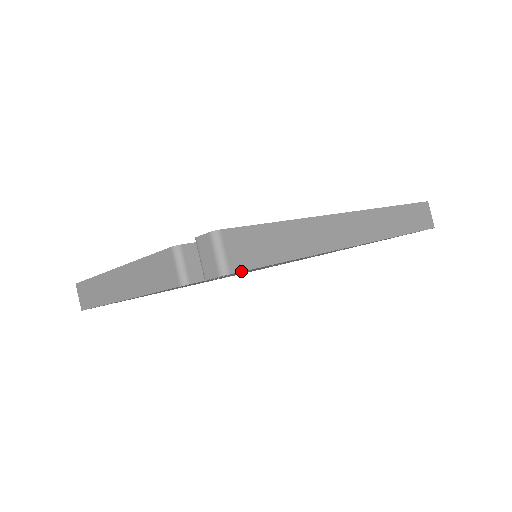
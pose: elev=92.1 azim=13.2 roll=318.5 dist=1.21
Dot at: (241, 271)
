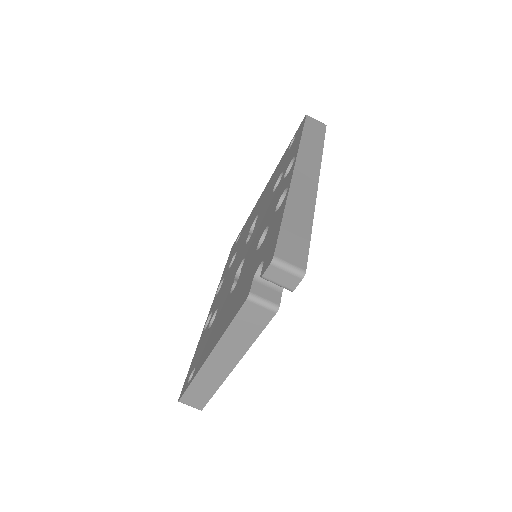
Dot at: occluded
